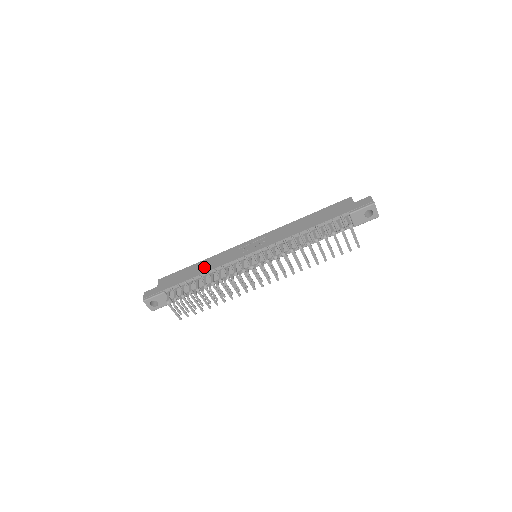
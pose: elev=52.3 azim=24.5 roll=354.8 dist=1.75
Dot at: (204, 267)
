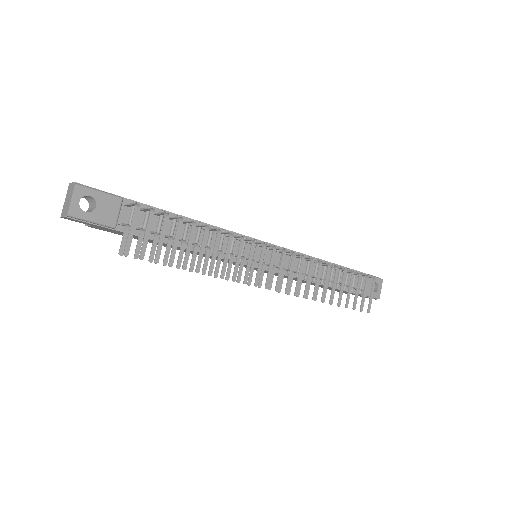
Dot at: occluded
